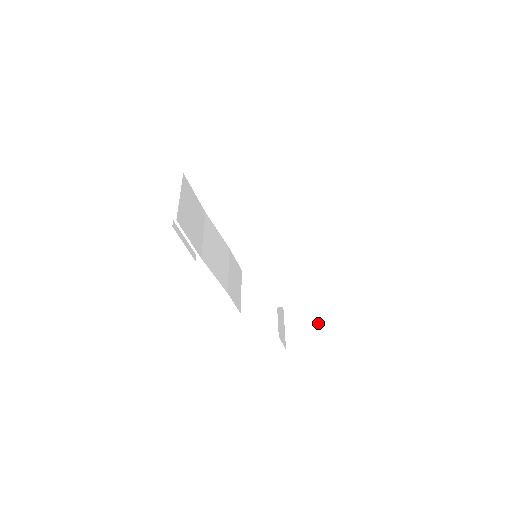
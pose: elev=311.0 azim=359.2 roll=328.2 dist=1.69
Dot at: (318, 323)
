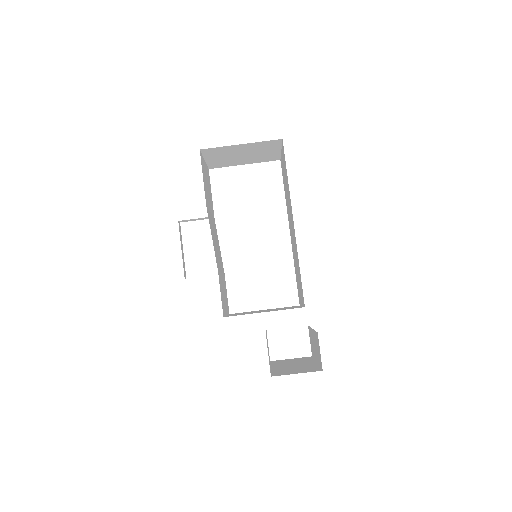
Dot at: (315, 365)
